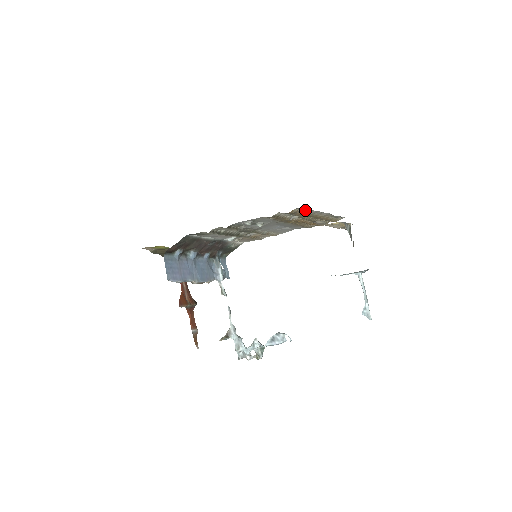
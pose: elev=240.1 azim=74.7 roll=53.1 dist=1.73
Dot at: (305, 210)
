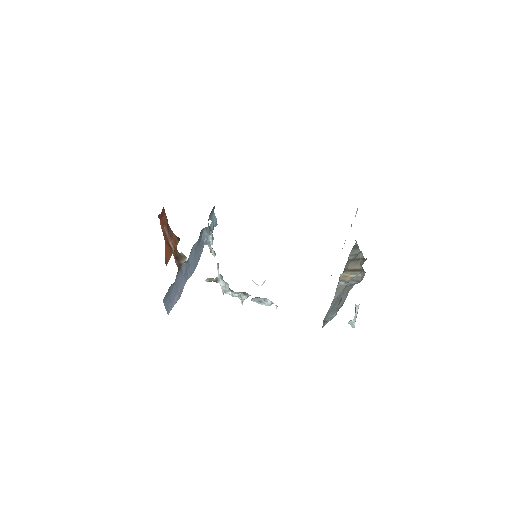
Dot at: occluded
